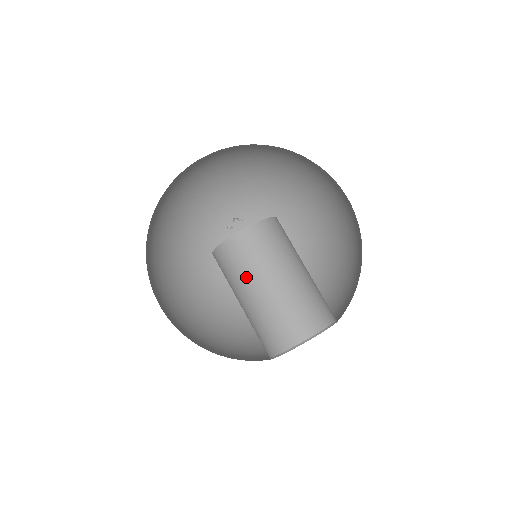
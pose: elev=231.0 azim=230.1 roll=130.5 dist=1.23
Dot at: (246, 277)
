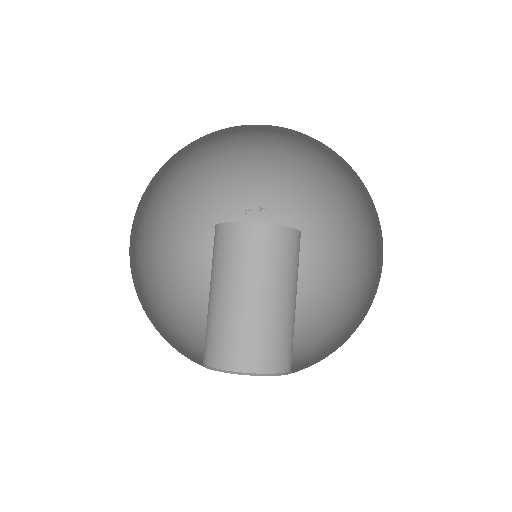
Dot at: (260, 274)
